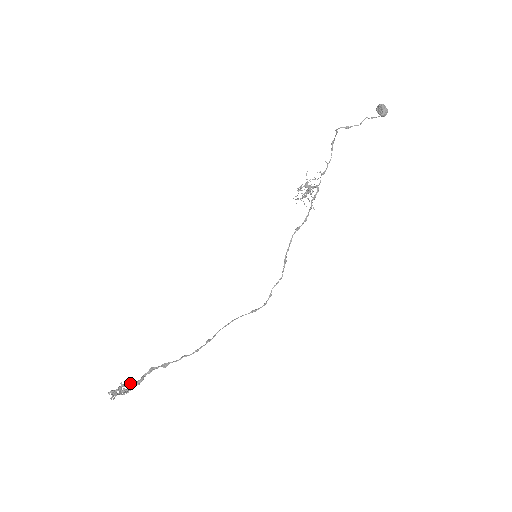
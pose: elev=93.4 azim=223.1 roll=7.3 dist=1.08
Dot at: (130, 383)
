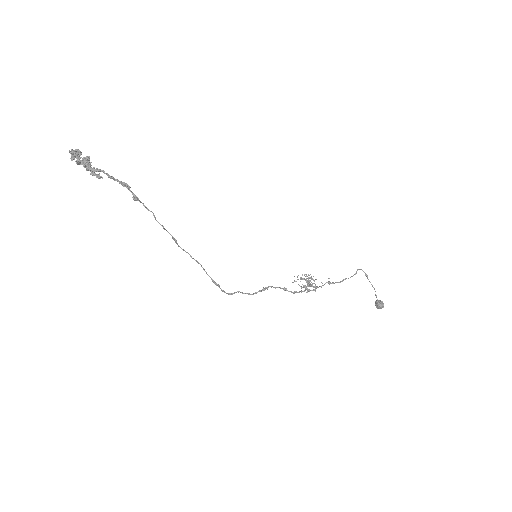
Dot at: (94, 170)
